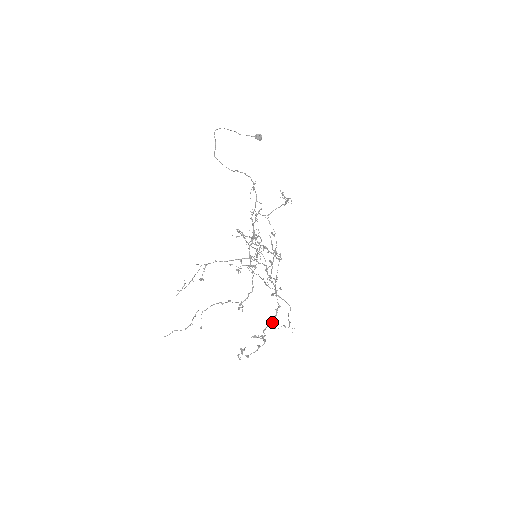
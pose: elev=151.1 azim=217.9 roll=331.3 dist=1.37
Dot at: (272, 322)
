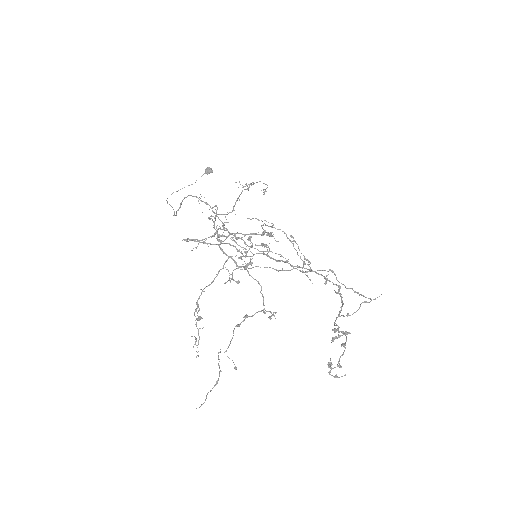
Dot at: occluded
